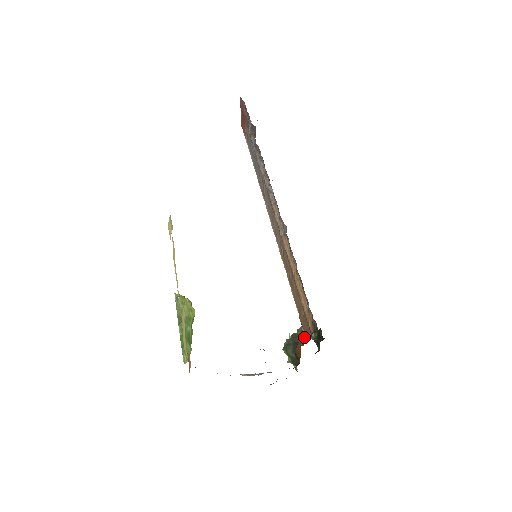
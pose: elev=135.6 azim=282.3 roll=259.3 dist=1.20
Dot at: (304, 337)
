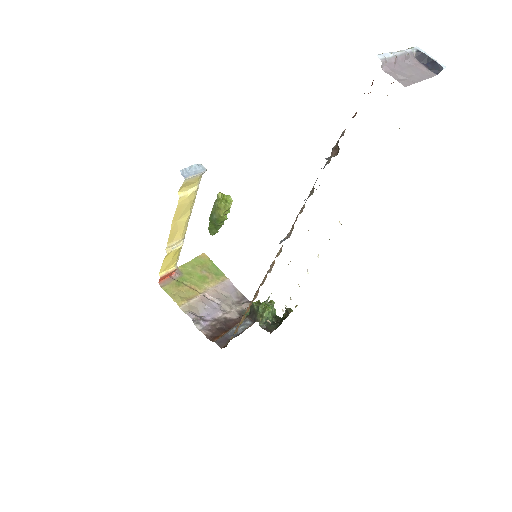
Dot at: (259, 317)
